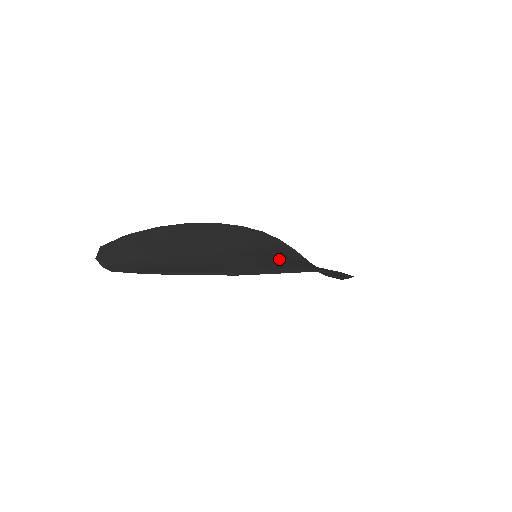
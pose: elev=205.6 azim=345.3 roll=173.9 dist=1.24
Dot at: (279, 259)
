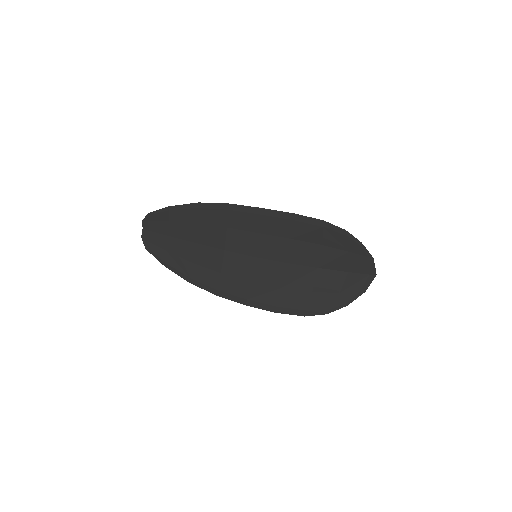
Dot at: (257, 276)
